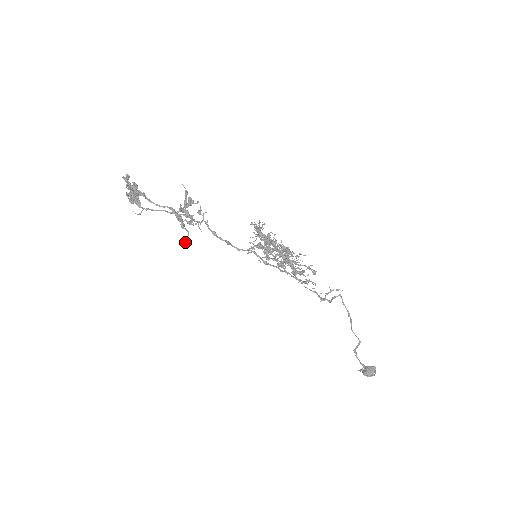
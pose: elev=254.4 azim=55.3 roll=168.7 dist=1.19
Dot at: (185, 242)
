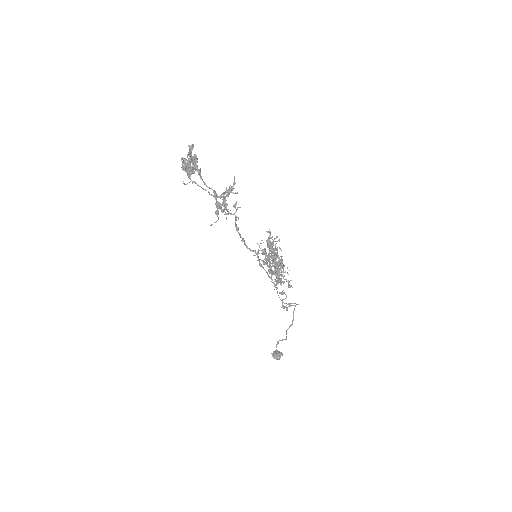
Dot at: (211, 225)
